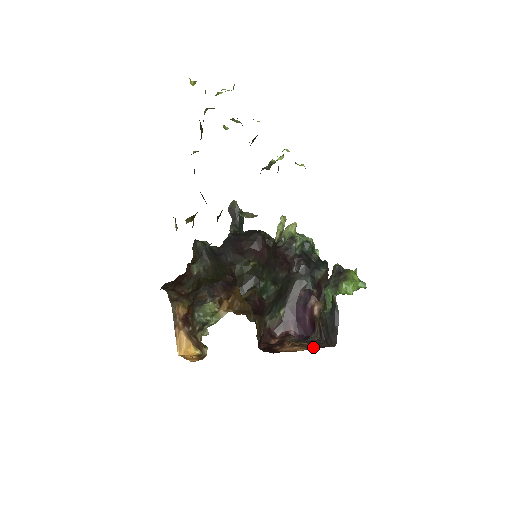
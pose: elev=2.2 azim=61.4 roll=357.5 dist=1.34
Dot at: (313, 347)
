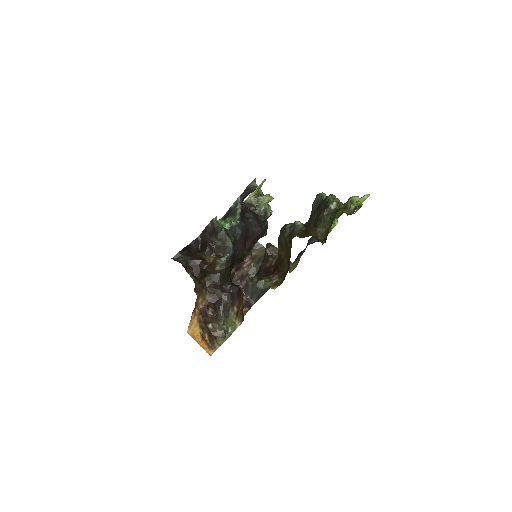
Dot at: occluded
